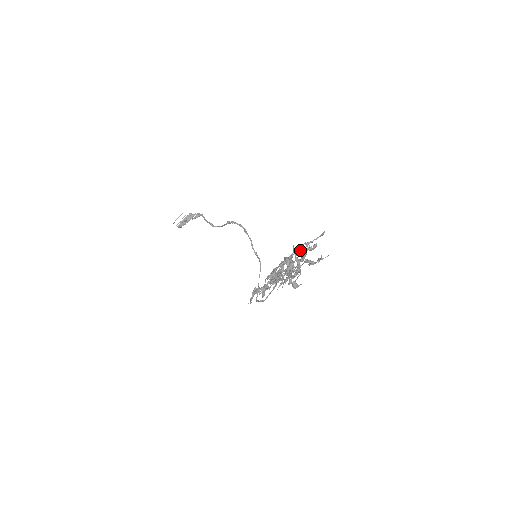
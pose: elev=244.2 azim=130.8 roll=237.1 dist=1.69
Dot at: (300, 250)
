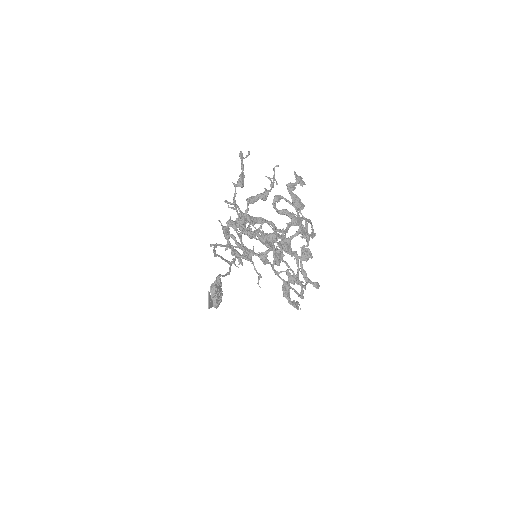
Dot at: (277, 200)
